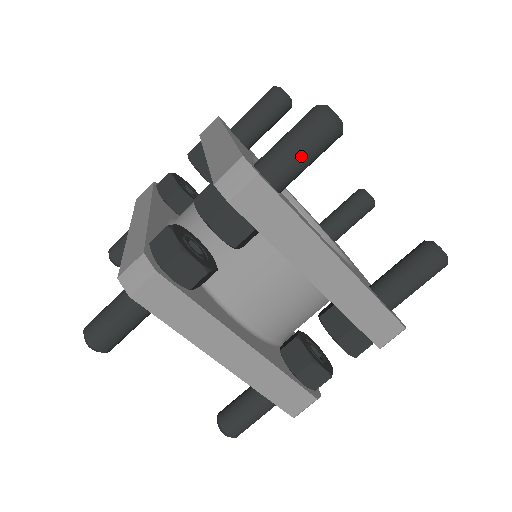
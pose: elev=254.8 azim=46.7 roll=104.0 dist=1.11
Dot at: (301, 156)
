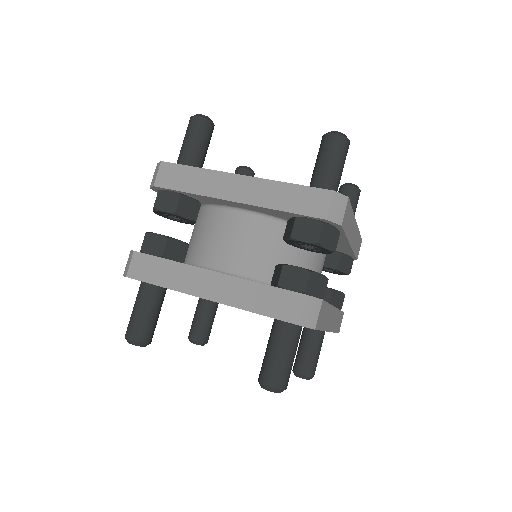
Dot at: (189, 144)
